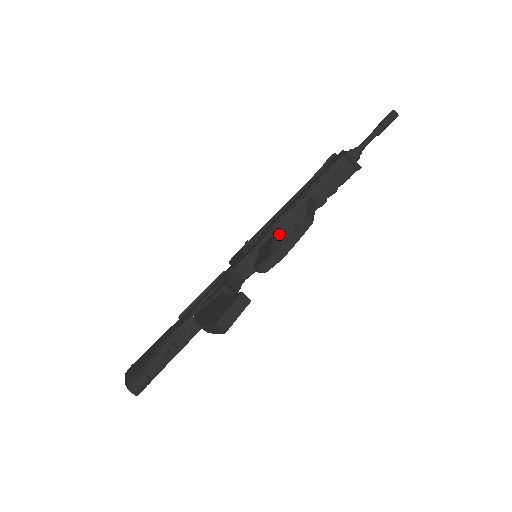
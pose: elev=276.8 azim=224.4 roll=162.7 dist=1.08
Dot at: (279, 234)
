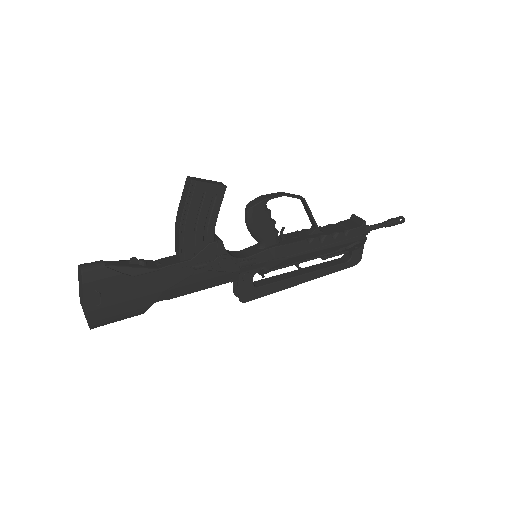
Dot at: (280, 236)
